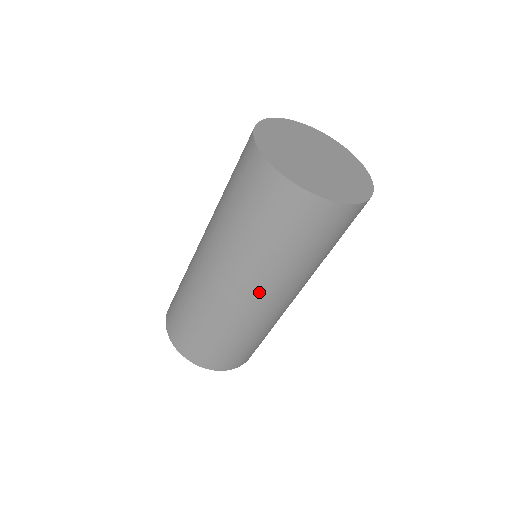
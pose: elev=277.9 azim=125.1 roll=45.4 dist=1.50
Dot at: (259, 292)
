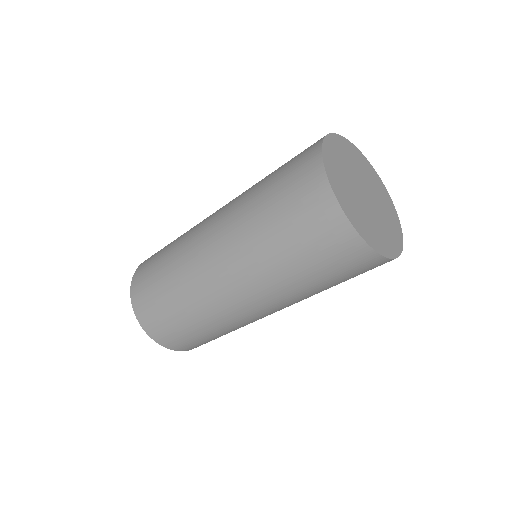
Dot at: (247, 292)
